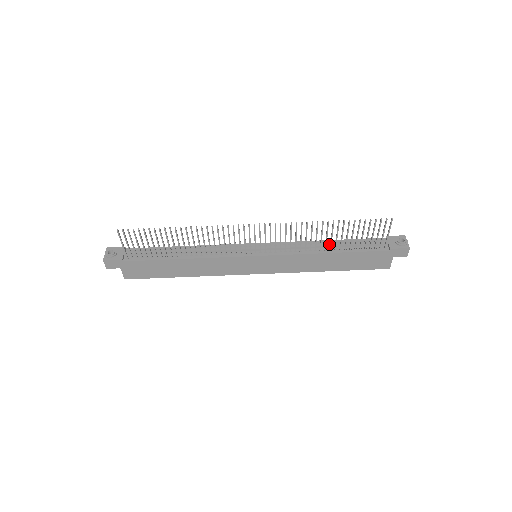
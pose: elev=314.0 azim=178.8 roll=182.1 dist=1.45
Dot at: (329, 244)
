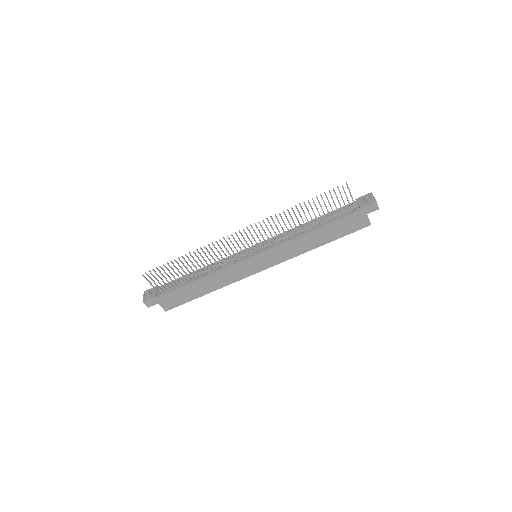
Dot at: occluded
